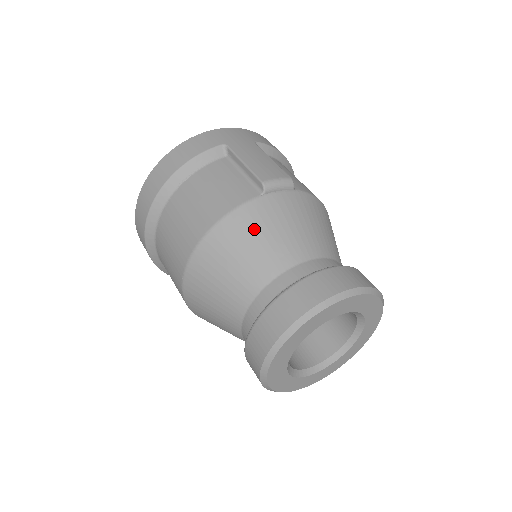
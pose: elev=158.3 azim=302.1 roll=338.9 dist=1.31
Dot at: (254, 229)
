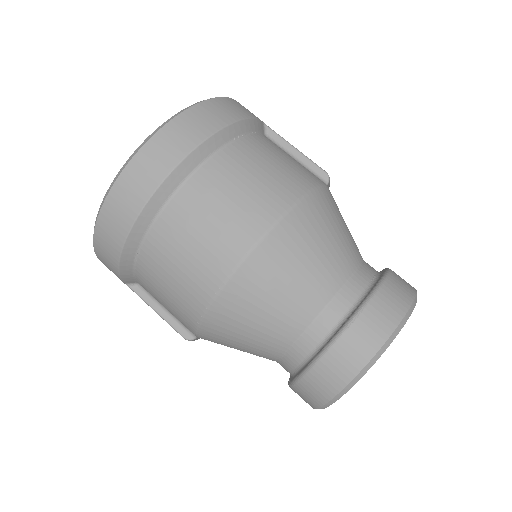
Dot at: (335, 213)
